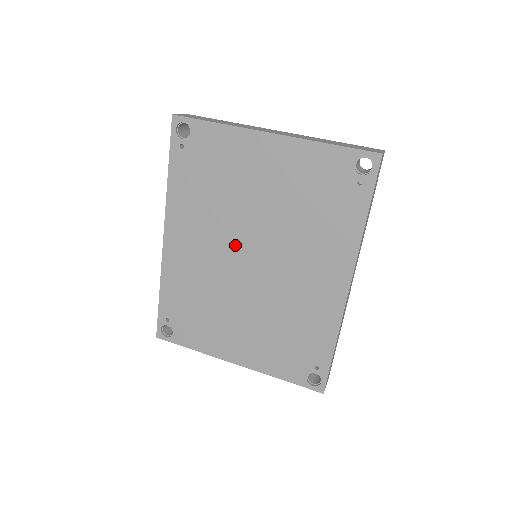
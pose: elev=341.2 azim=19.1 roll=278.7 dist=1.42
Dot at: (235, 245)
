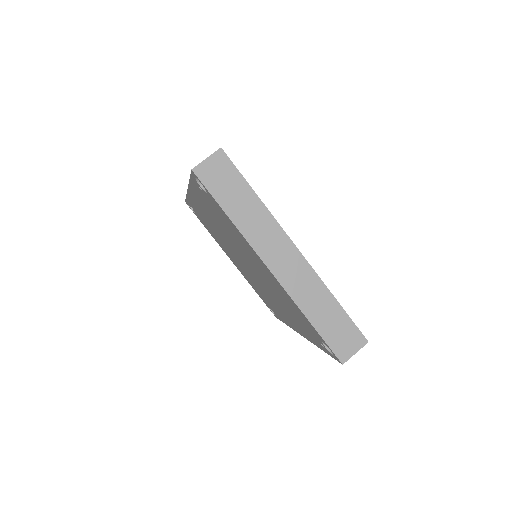
Dot at: (236, 250)
